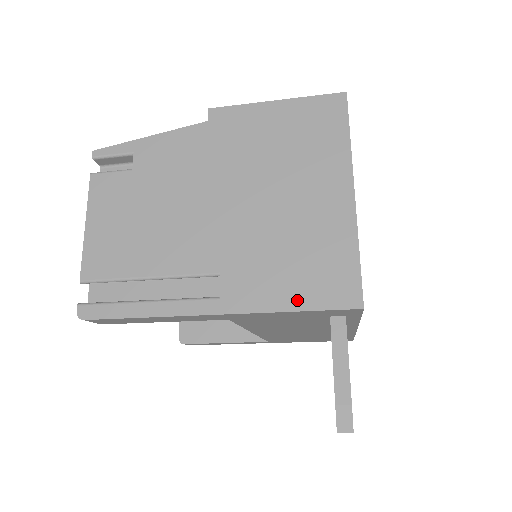
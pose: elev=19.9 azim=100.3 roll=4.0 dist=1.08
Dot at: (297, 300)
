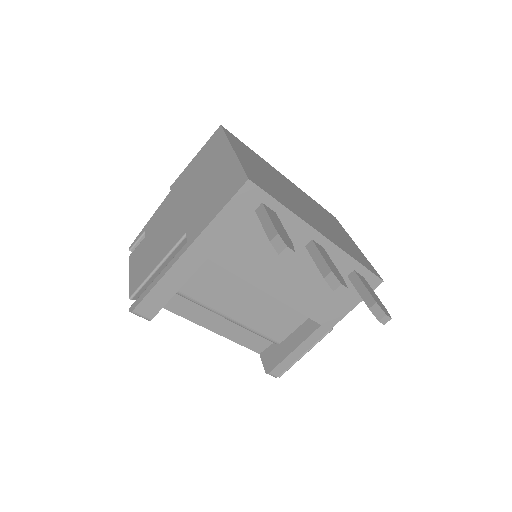
Dot at: (219, 207)
